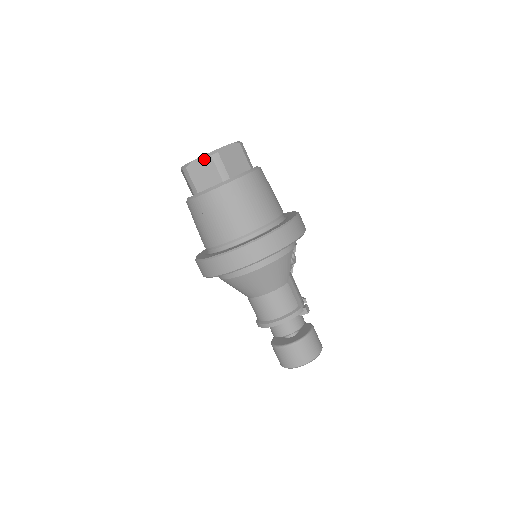
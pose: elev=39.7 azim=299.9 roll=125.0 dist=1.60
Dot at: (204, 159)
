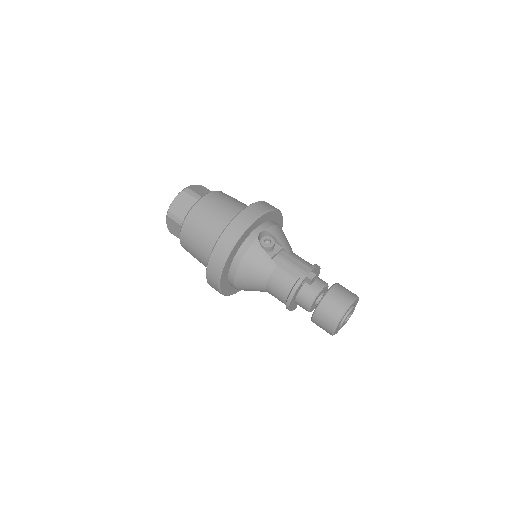
Dot at: (168, 220)
